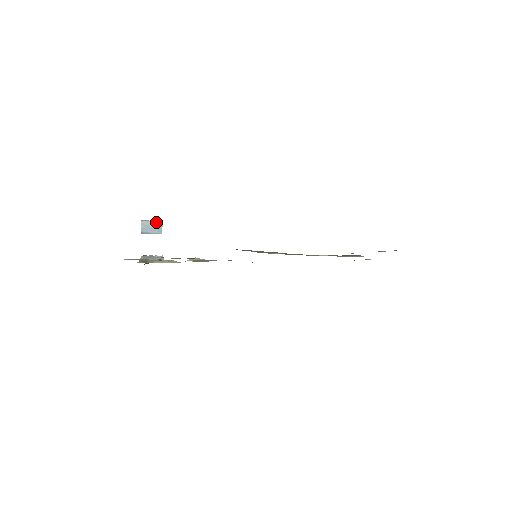
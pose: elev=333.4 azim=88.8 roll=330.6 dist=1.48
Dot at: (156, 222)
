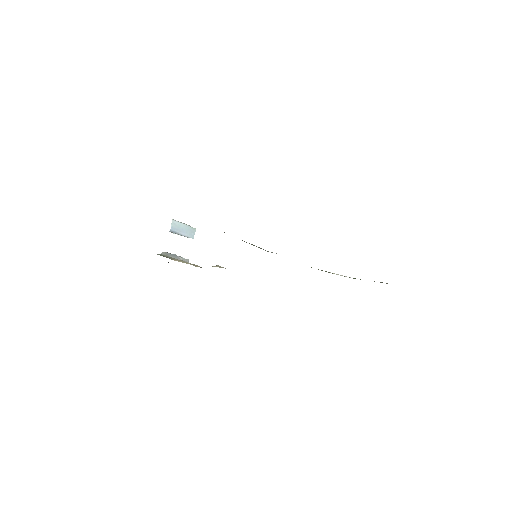
Dot at: (189, 226)
